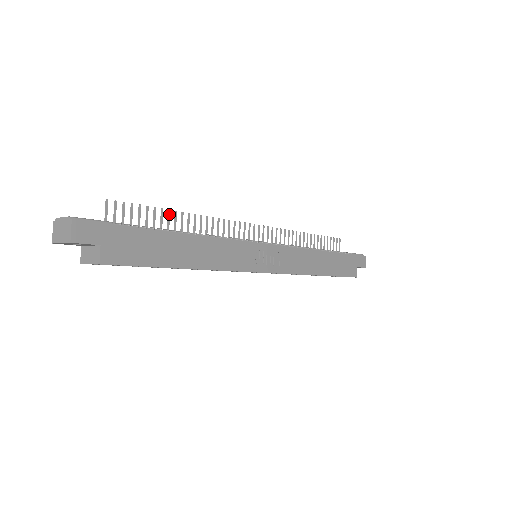
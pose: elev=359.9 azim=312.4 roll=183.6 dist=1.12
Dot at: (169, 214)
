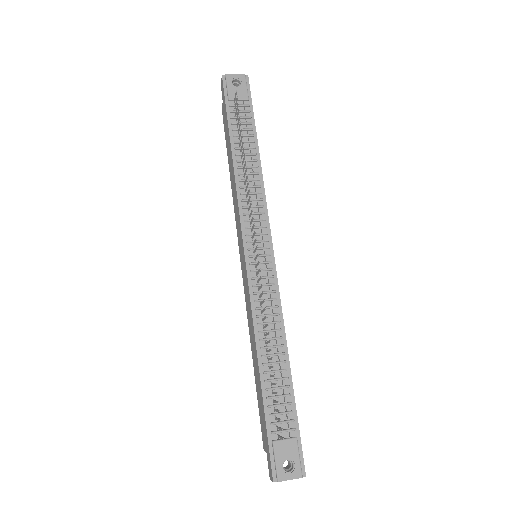
Dot at: (273, 367)
